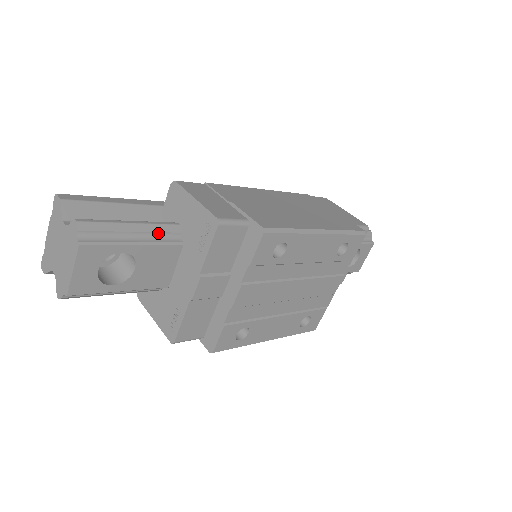
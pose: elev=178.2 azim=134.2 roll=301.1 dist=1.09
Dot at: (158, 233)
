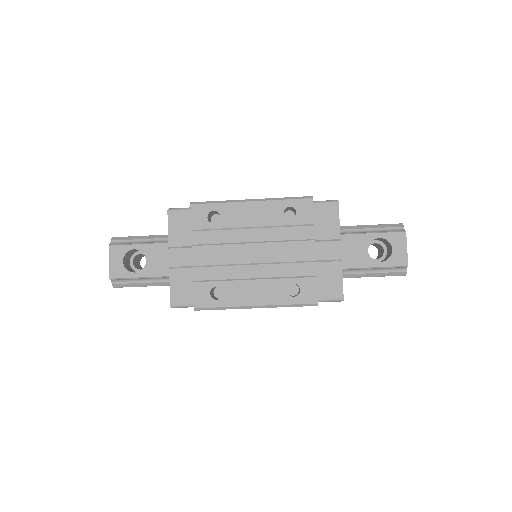
Dot at: (159, 239)
